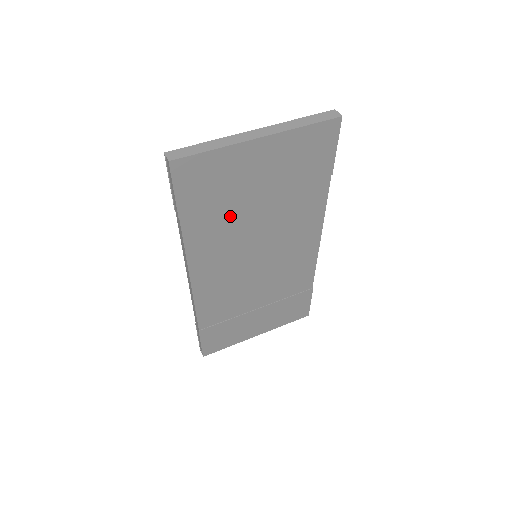
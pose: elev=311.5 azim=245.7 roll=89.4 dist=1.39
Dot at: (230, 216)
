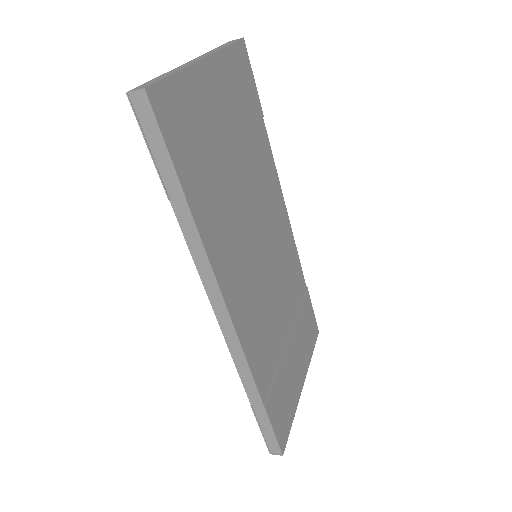
Dot at: (222, 186)
